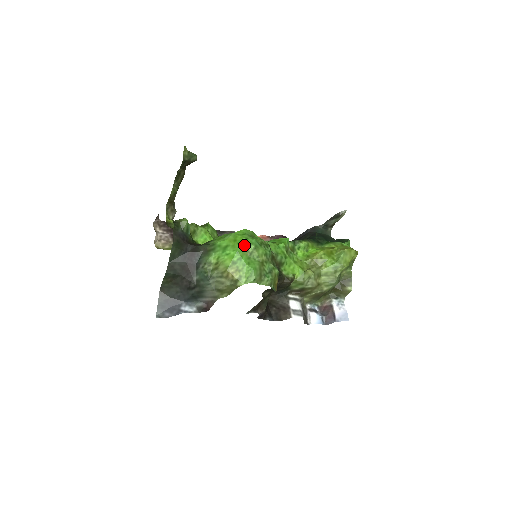
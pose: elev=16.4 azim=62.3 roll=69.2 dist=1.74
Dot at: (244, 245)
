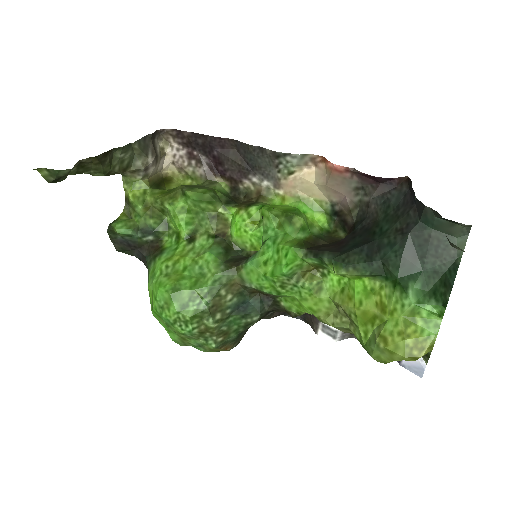
Dot at: (157, 313)
